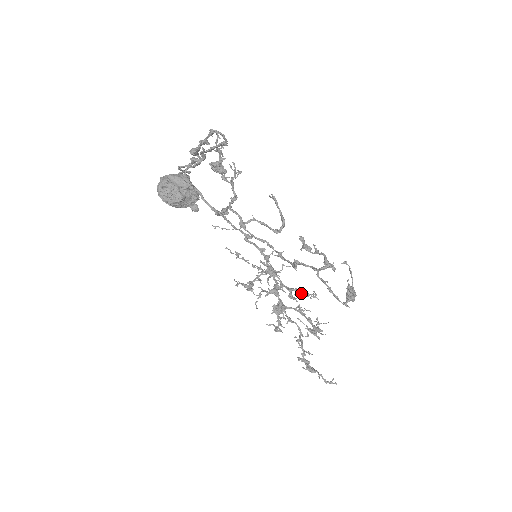
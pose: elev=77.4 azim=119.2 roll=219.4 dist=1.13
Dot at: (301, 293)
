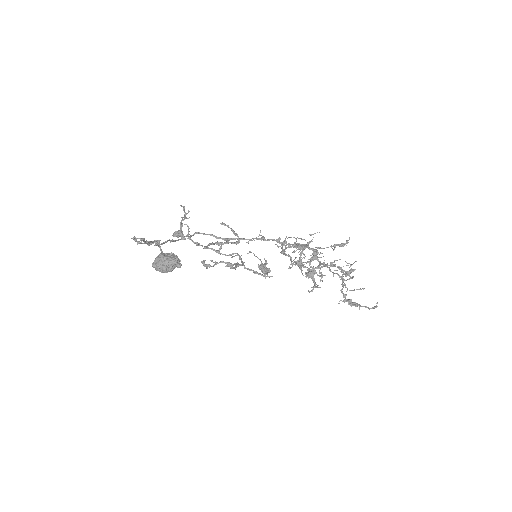
Dot at: occluded
